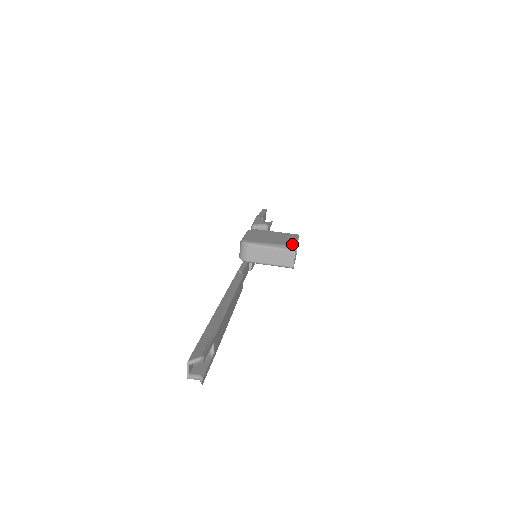
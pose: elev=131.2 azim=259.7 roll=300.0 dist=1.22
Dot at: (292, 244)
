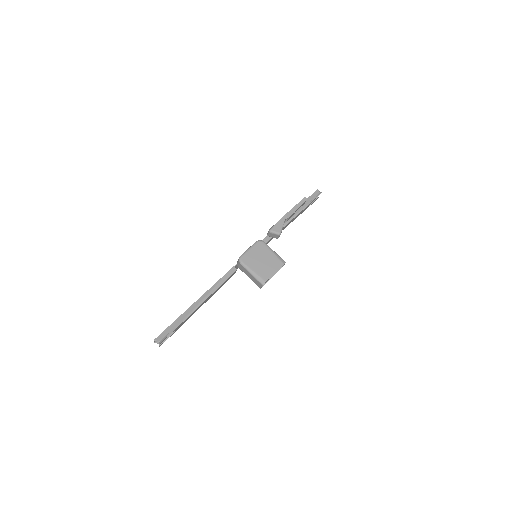
Dot at: (265, 278)
